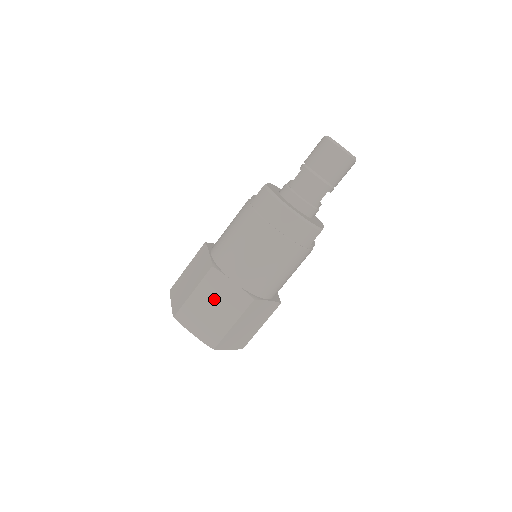
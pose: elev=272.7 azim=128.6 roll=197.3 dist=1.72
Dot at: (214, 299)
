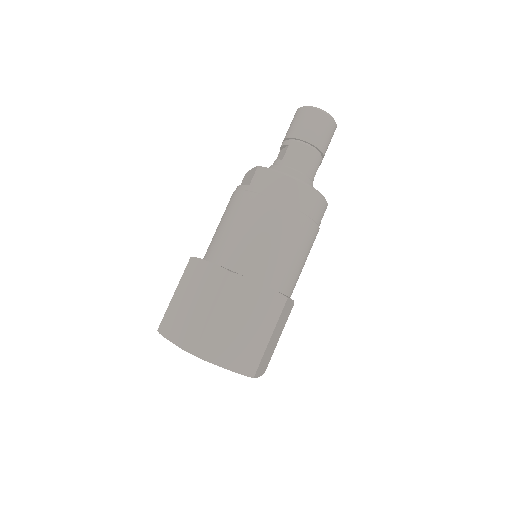
Dot at: (241, 312)
